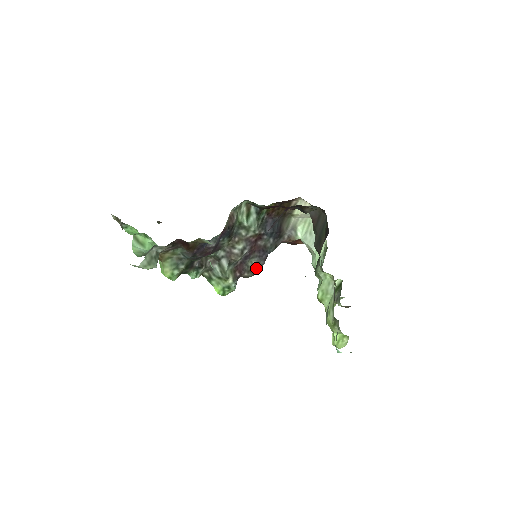
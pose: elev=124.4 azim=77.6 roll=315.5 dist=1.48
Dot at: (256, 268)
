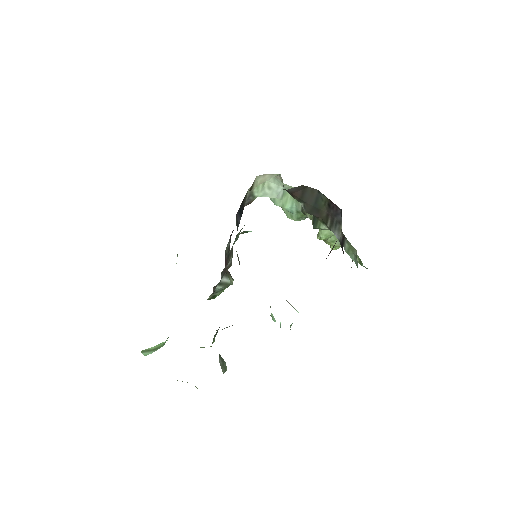
Dot at: (229, 246)
